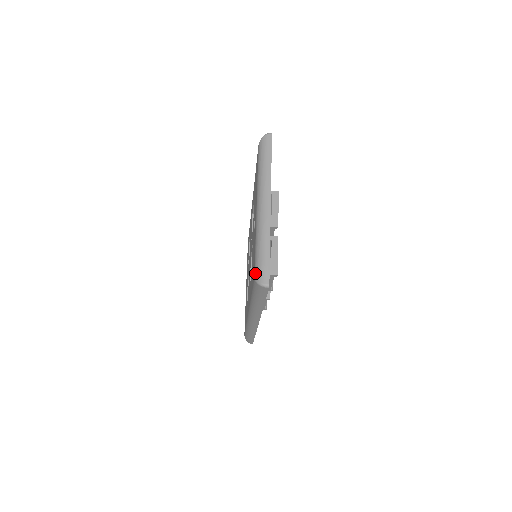
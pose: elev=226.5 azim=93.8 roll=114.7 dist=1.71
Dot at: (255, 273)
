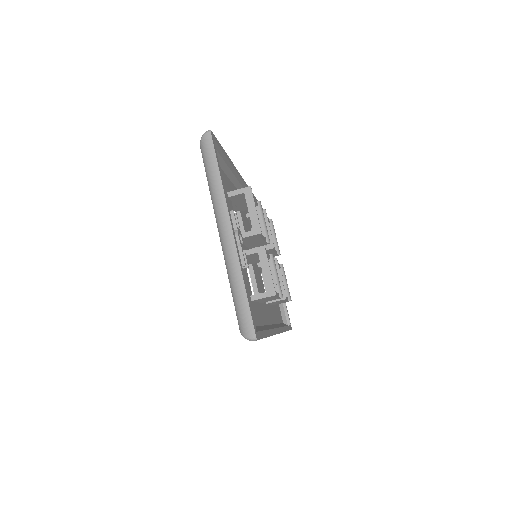
Dot at: (238, 323)
